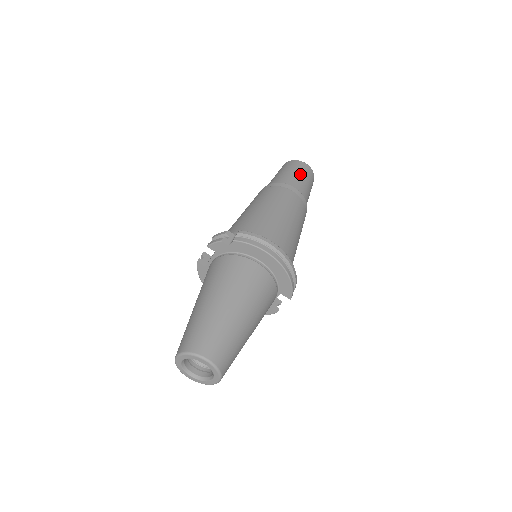
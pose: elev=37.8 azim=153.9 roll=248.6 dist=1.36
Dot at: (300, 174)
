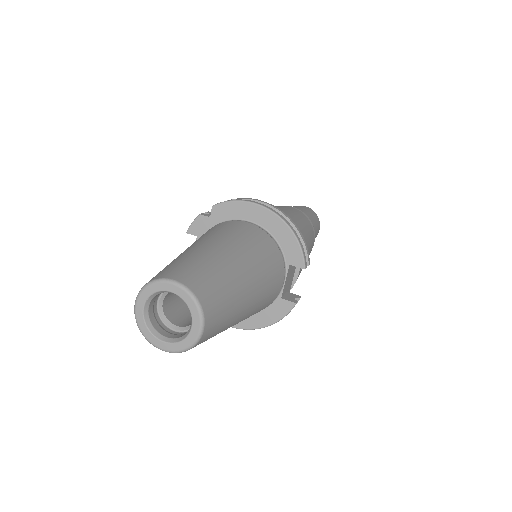
Dot at: (299, 207)
